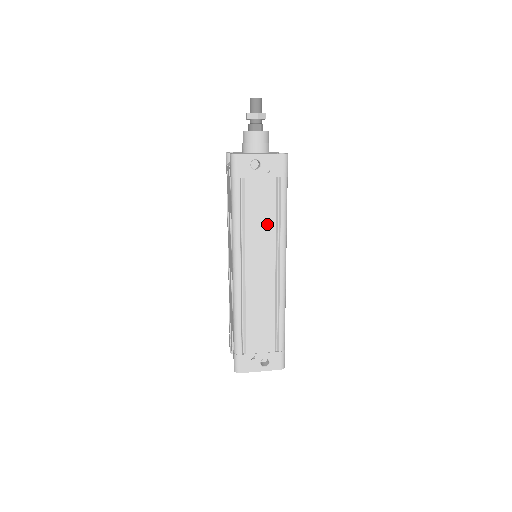
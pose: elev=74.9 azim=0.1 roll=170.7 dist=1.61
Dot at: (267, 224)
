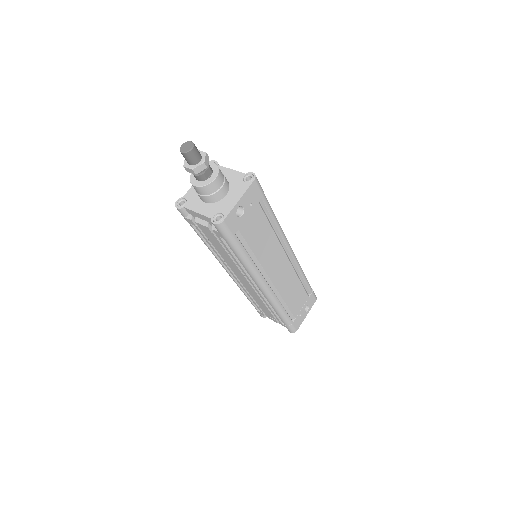
Dot at: (269, 239)
